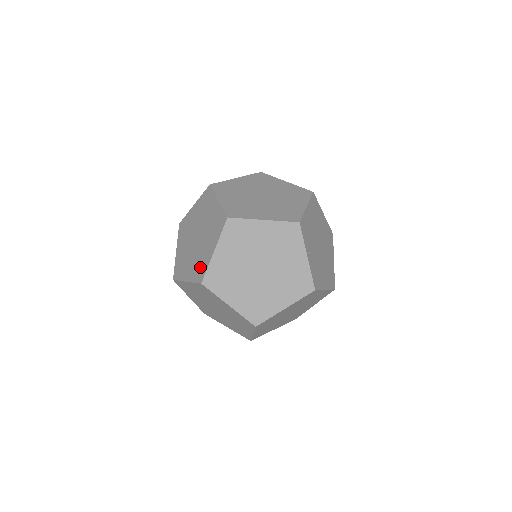
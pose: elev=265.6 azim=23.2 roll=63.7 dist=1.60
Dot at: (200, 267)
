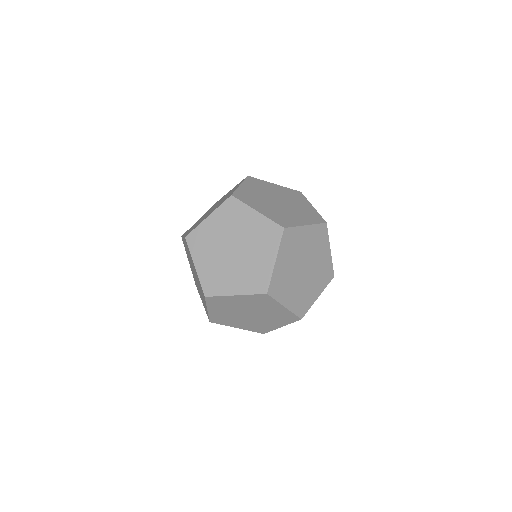
Dot at: (260, 328)
